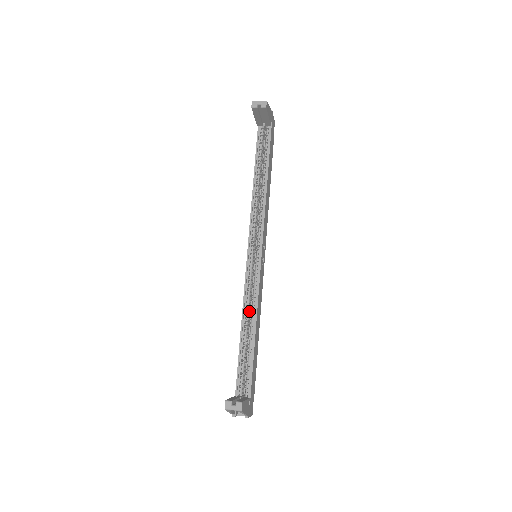
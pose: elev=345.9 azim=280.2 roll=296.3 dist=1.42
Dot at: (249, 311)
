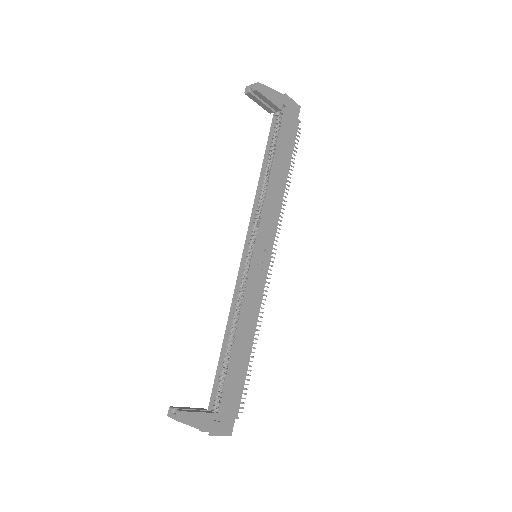
Dot at: (237, 316)
